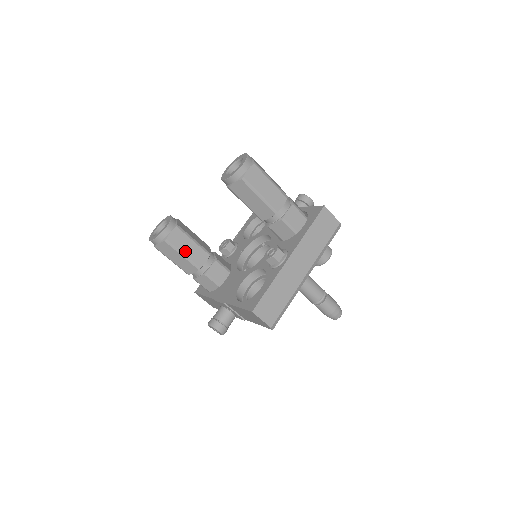
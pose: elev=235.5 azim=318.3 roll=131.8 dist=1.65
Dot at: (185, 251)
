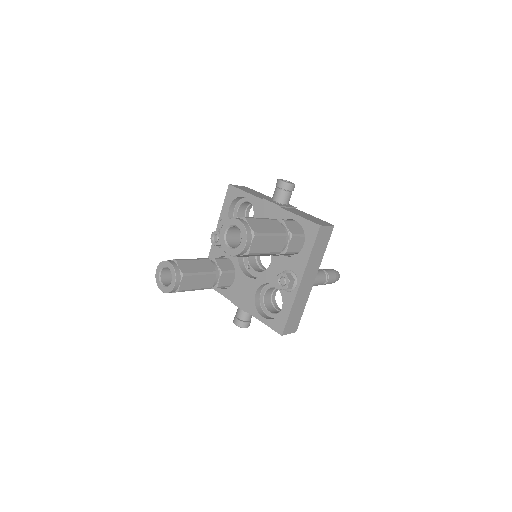
Dot at: (196, 286)
